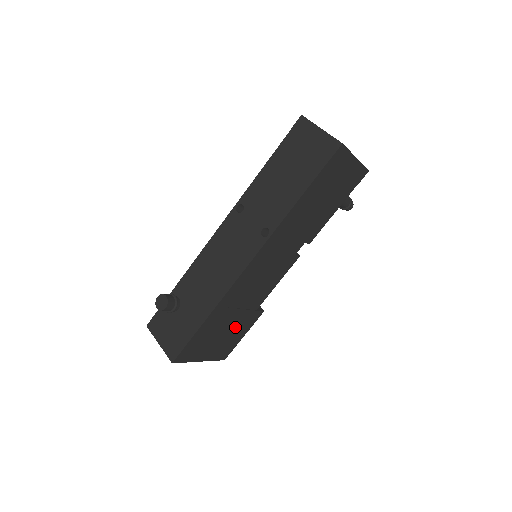
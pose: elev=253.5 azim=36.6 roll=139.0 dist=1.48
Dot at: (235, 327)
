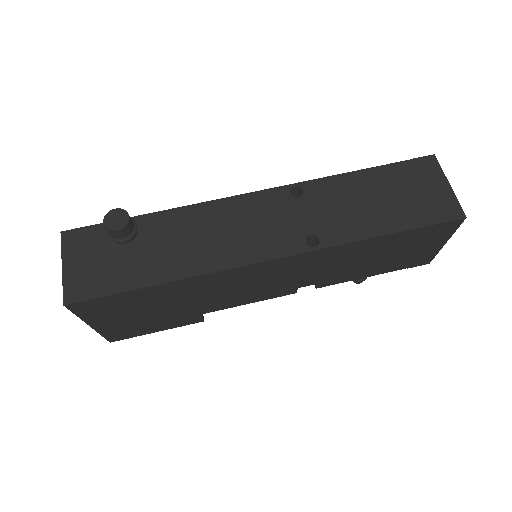
Dot at: (165, 316)
